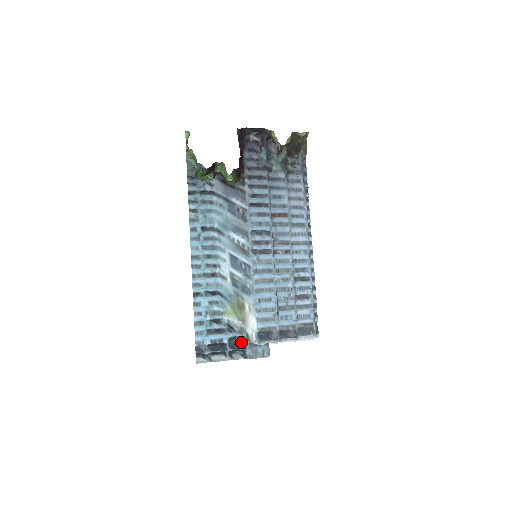
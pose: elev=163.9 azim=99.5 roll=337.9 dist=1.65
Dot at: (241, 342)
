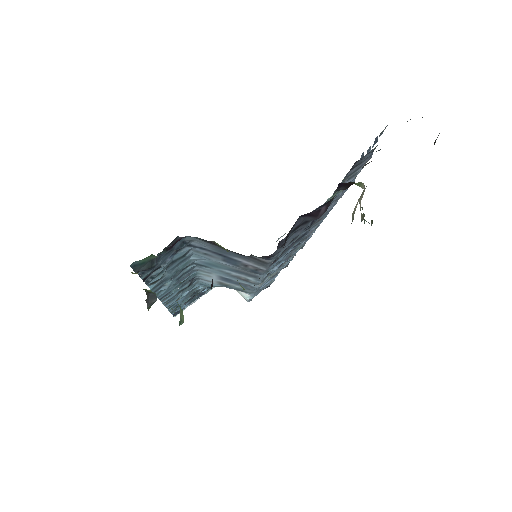
Dot at: occluded
